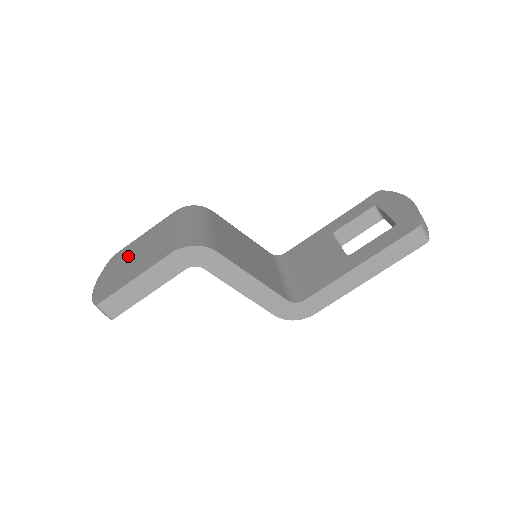
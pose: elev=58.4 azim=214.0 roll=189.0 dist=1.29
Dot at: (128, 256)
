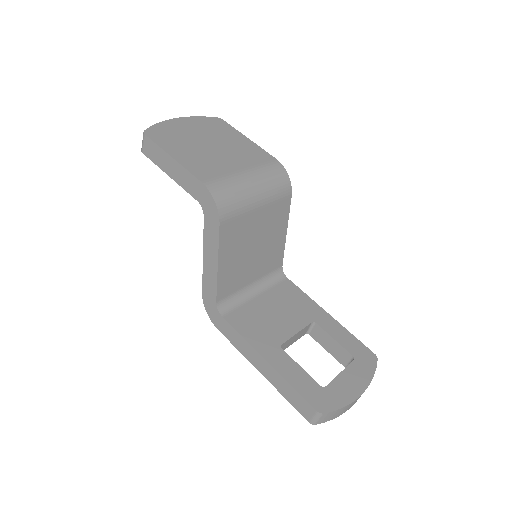
Dot at: (213, 135)
